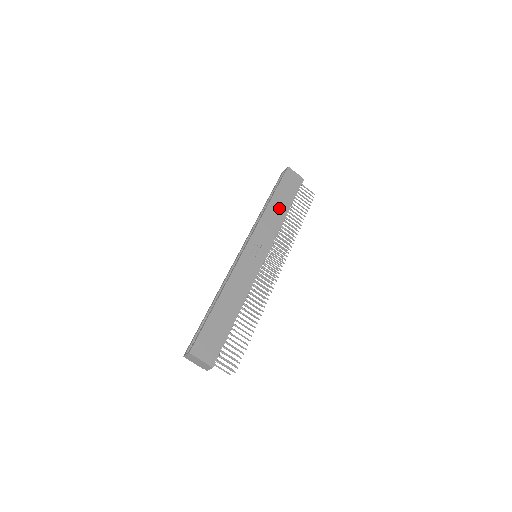
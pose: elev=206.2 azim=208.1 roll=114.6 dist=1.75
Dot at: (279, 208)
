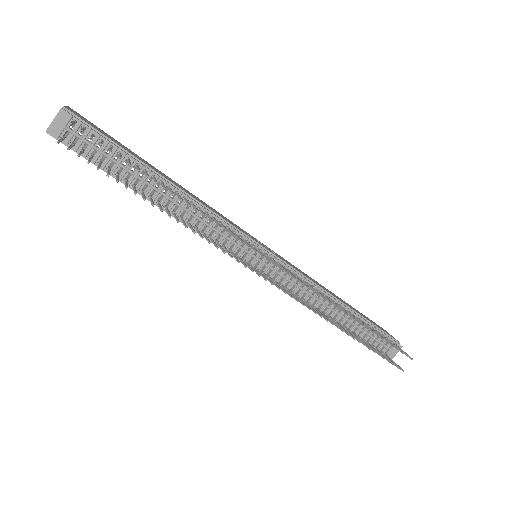
Dot at: (336, 297)
